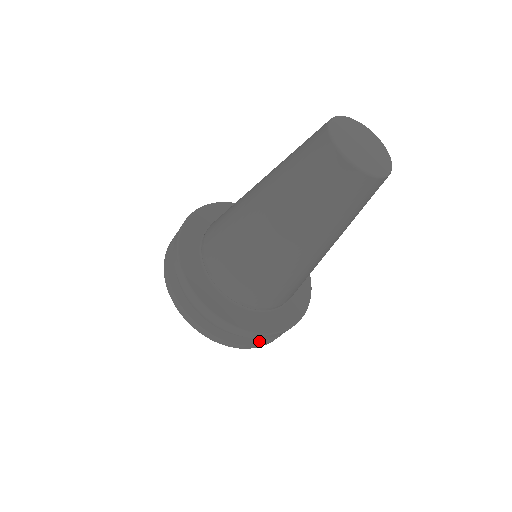
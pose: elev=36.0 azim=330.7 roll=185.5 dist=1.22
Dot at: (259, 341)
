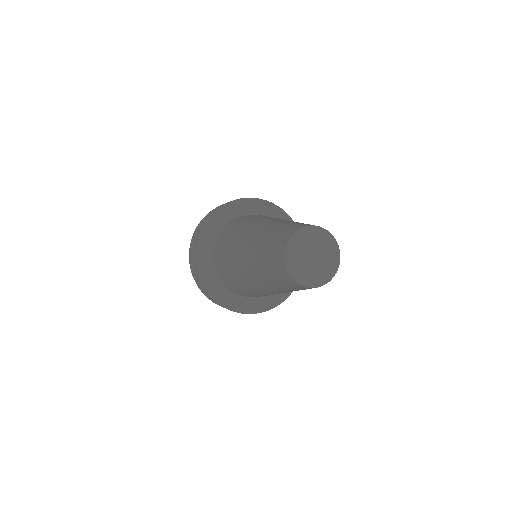
Dot at: occluded
